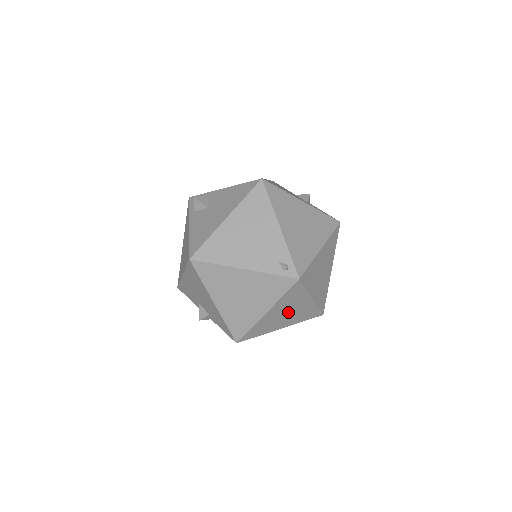
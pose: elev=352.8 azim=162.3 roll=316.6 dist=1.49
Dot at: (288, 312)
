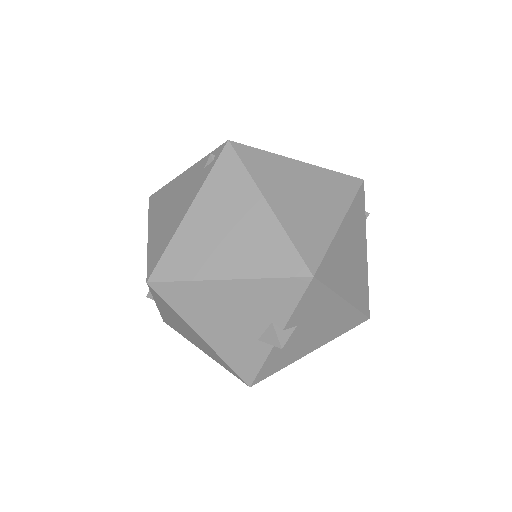
Dot at: (302, 193)
